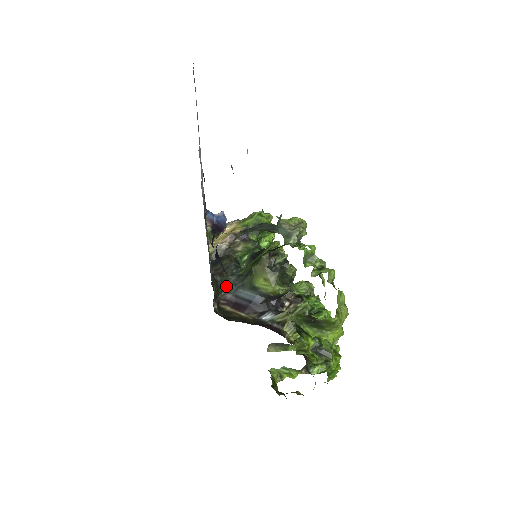
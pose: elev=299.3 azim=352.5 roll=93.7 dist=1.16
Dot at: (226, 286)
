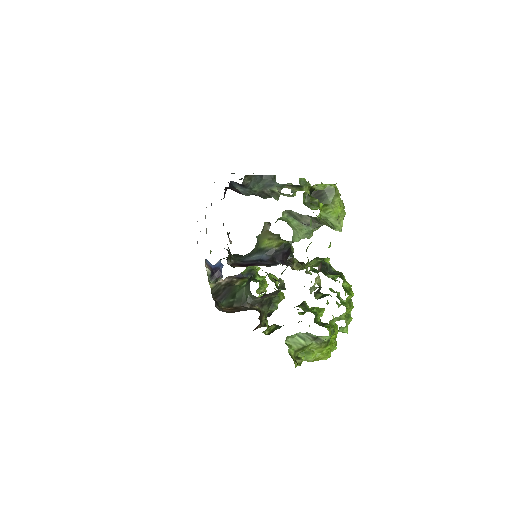
Dot at: (235, 257)
